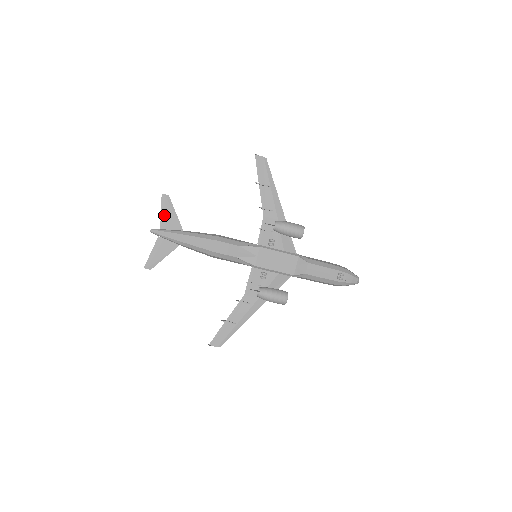
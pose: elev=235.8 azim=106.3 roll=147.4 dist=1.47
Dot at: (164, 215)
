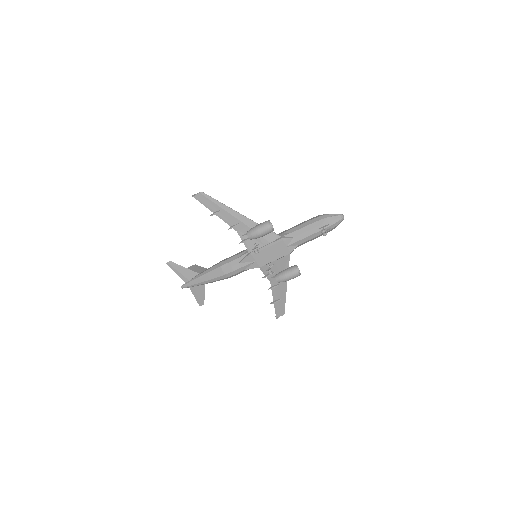
Dot at: (180, 274)
